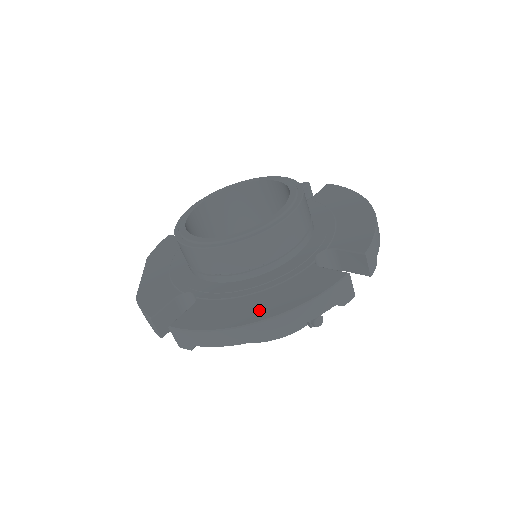
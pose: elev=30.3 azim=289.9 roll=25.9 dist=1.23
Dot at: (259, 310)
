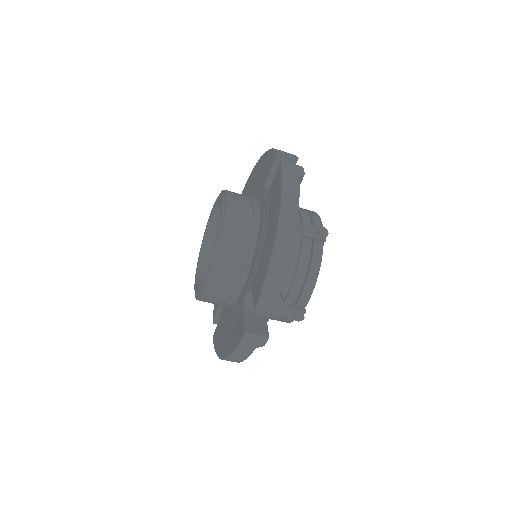
Dot at: (224, 347)
